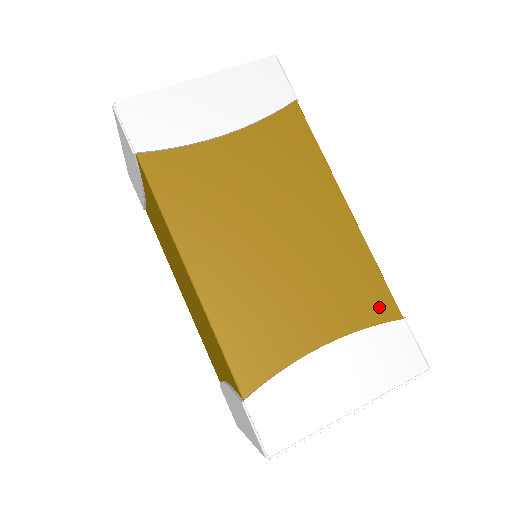
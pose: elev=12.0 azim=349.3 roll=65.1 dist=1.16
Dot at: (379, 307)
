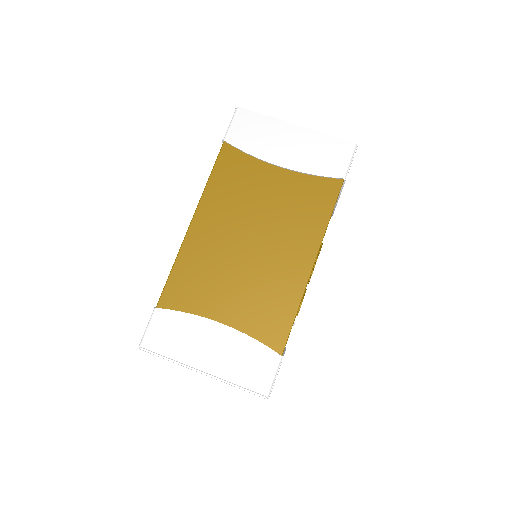
Dot at: (274, 335)
